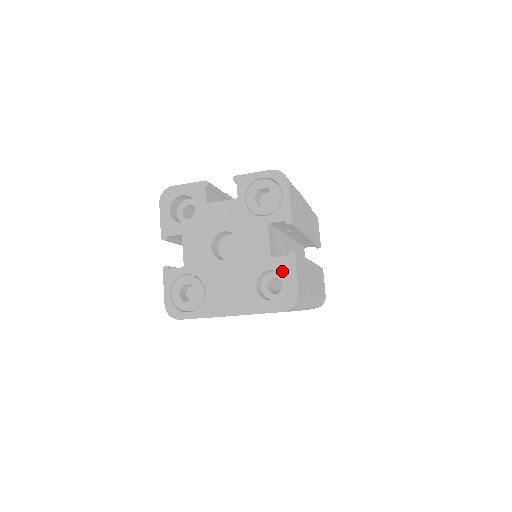
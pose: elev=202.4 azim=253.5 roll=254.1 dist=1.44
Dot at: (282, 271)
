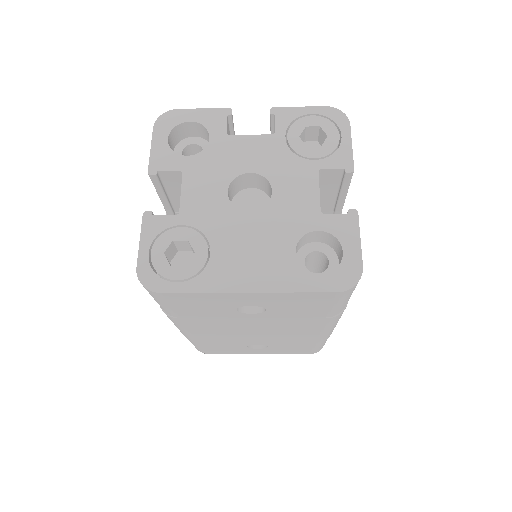
Dot at: (338, 233)
